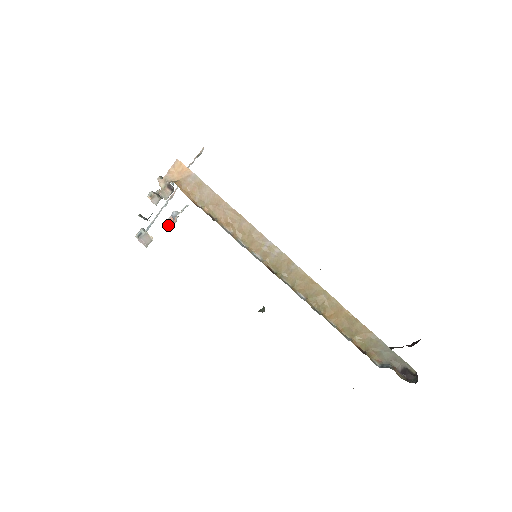
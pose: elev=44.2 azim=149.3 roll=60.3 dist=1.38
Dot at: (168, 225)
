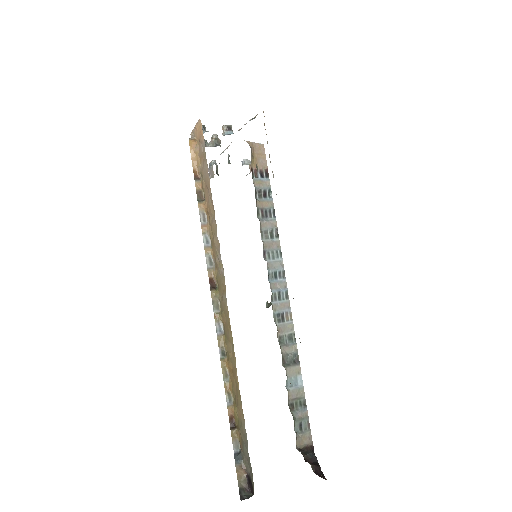
Dot at: occluded
